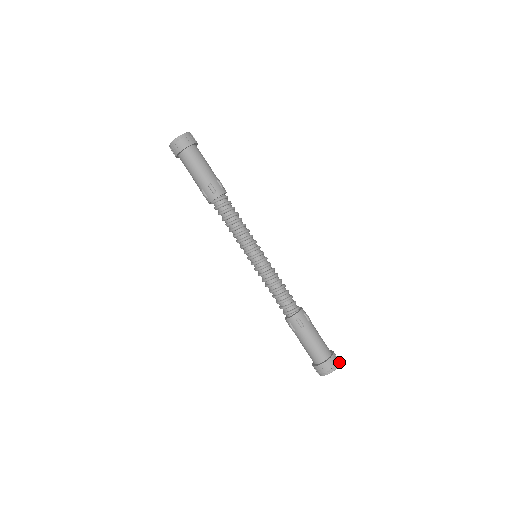
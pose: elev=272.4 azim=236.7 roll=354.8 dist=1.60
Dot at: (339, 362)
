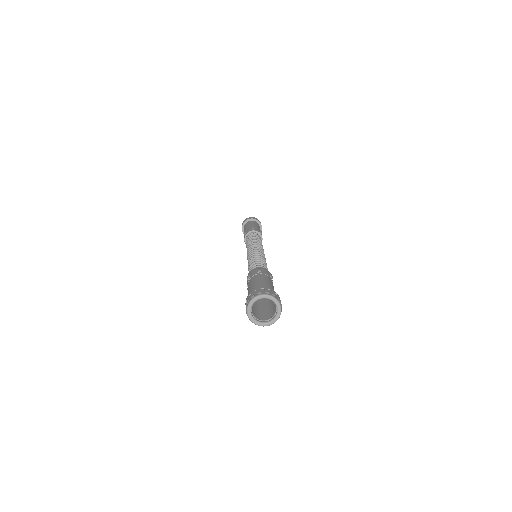
Dot at: (280, 303)
